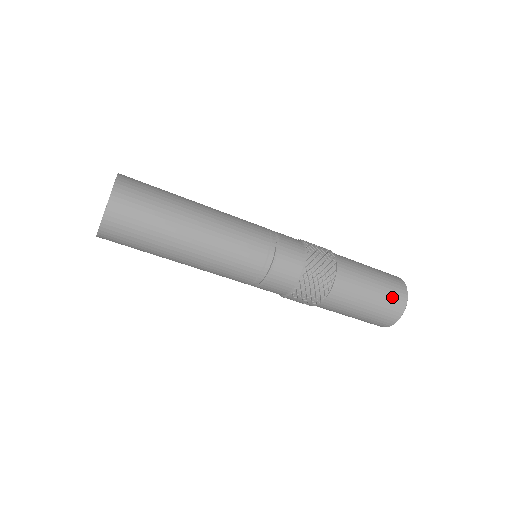
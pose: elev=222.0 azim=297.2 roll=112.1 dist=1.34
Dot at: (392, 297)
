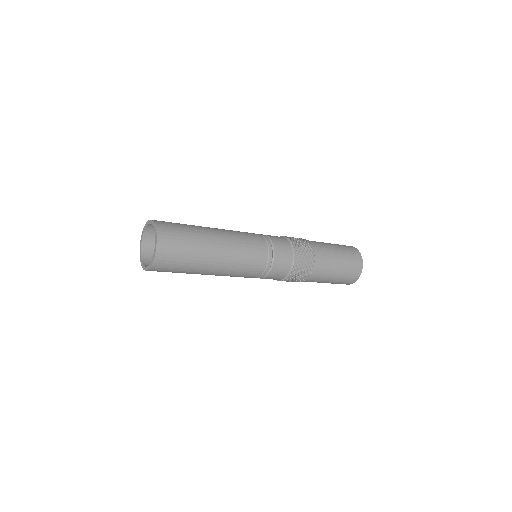
Dot at: (350, 275)
